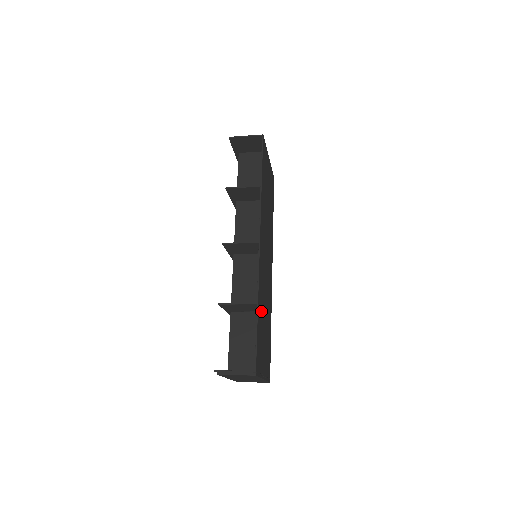
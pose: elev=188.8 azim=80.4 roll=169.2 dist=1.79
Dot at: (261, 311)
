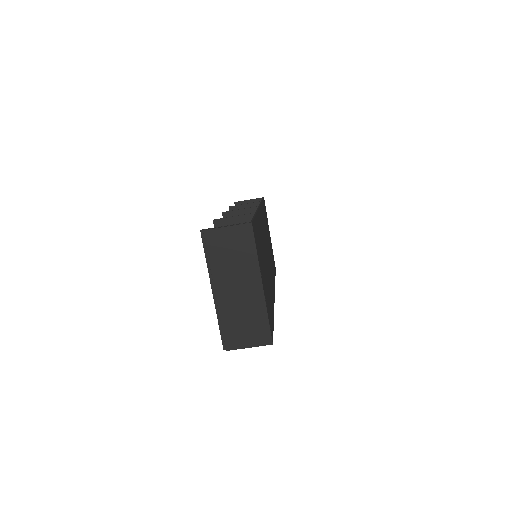
Dot at: (260, 237)
